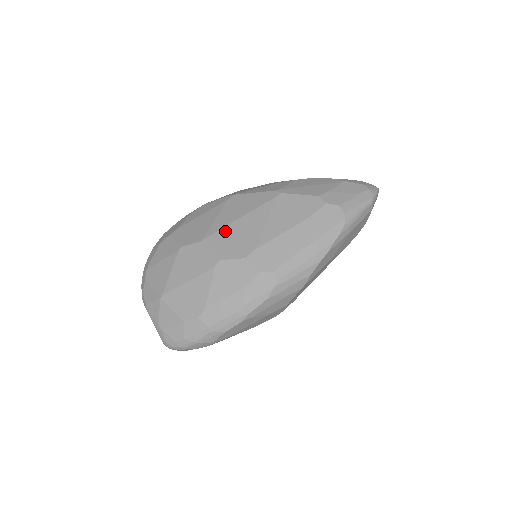
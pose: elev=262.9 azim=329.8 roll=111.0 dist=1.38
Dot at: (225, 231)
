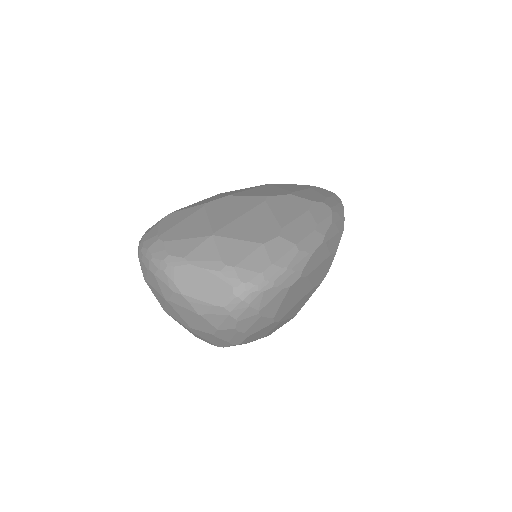
Dot at: (247, 191)
